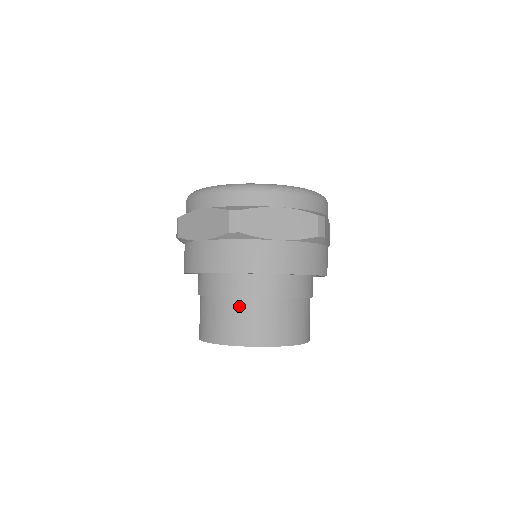
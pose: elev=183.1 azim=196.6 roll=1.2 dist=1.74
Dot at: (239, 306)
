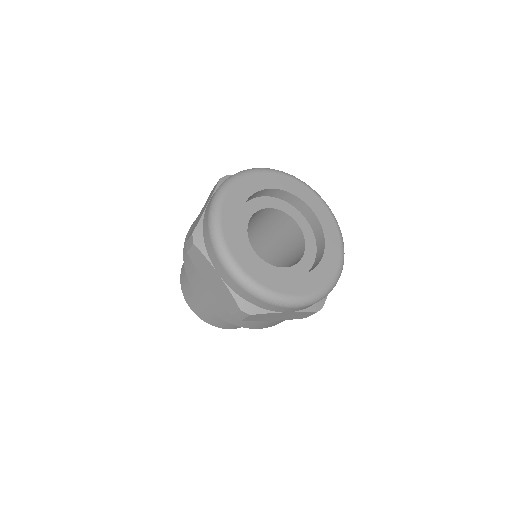
Dot at: occluded
